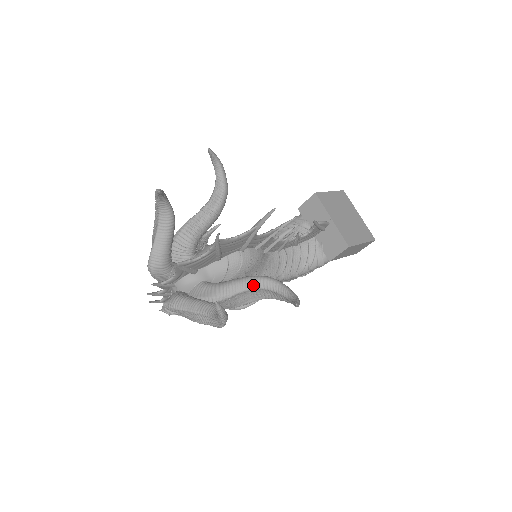
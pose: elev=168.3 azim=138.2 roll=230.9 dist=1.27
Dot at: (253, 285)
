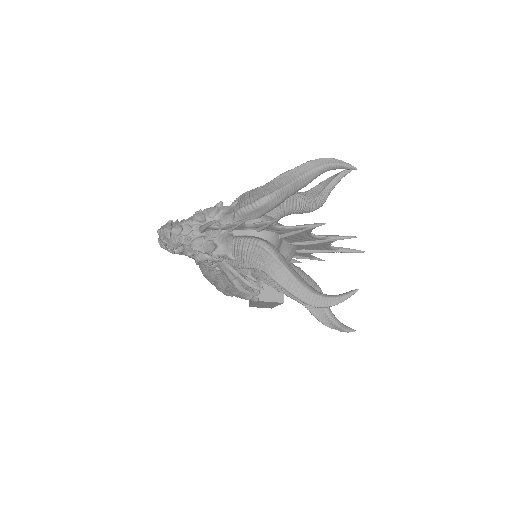
Dot at: (315, 288)
